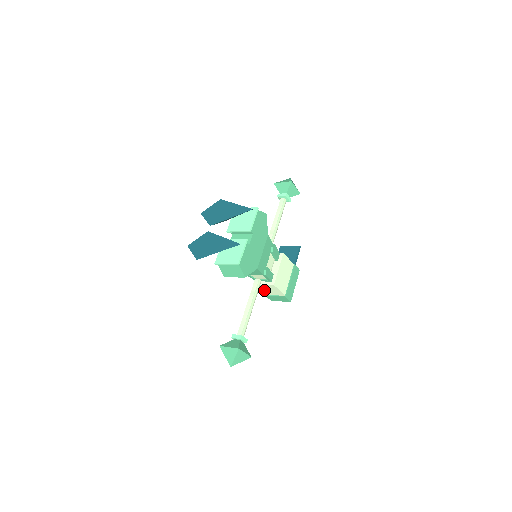
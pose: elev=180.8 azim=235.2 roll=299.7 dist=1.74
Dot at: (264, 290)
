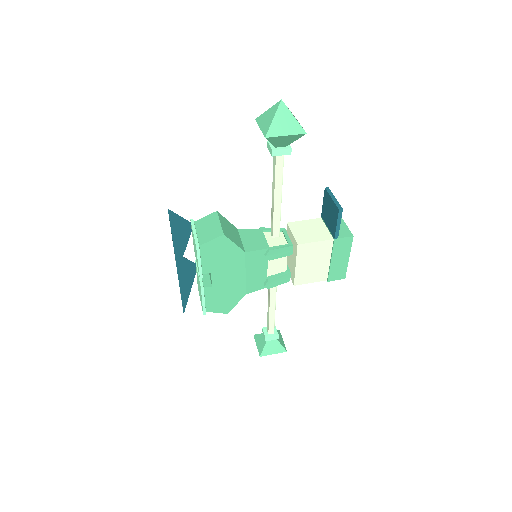
Dot at: occluded
